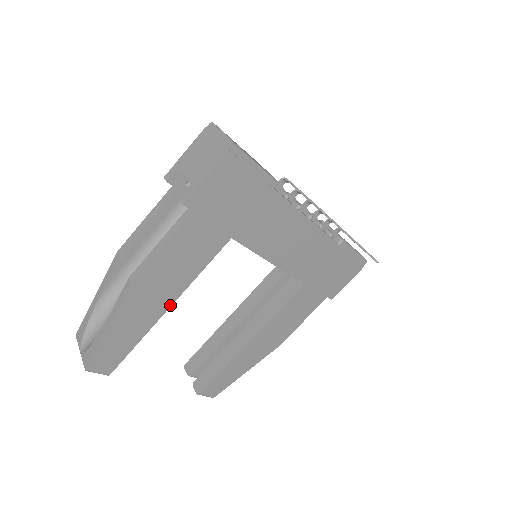
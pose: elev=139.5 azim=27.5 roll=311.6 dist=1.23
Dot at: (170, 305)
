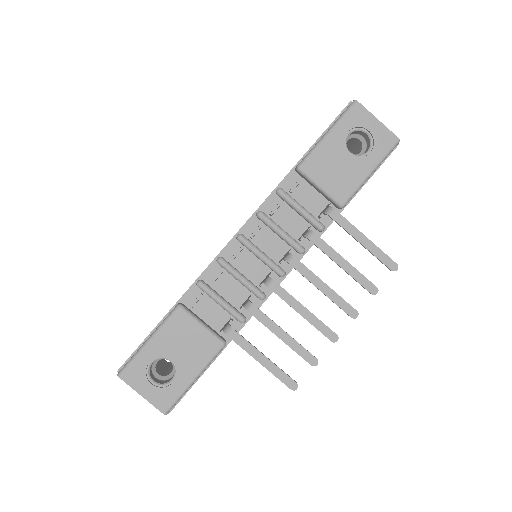
Dot at: occluded
